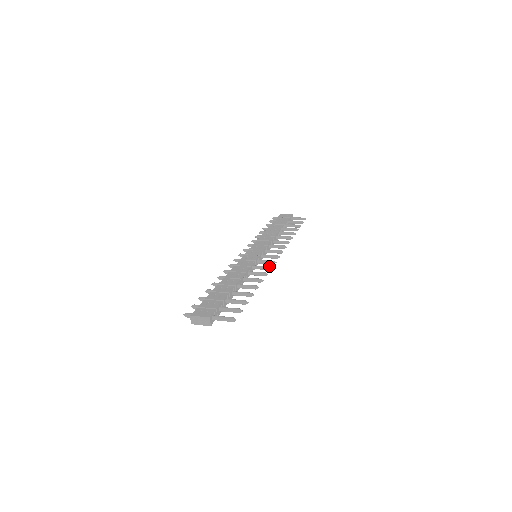
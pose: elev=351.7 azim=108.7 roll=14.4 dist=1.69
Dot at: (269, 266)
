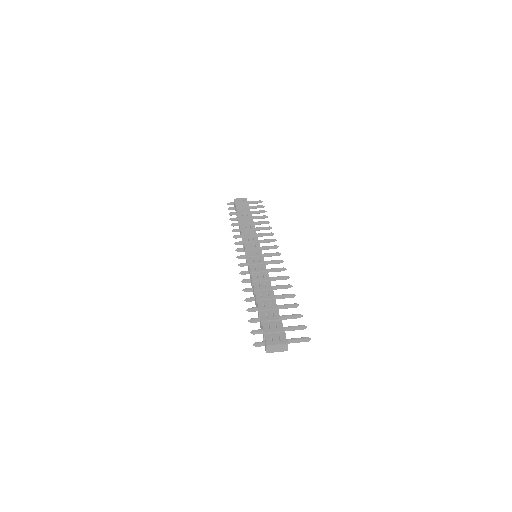
Dot at: (283, 267)
